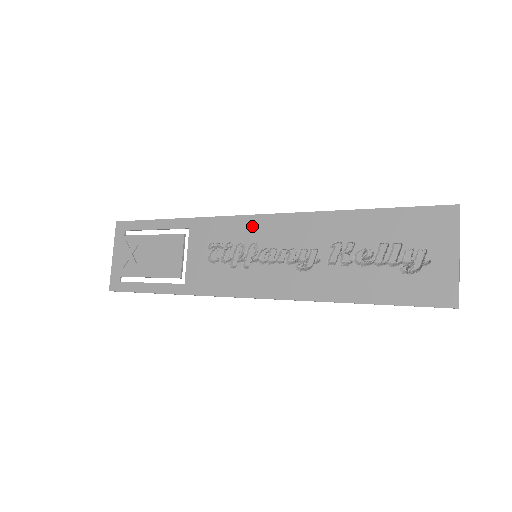
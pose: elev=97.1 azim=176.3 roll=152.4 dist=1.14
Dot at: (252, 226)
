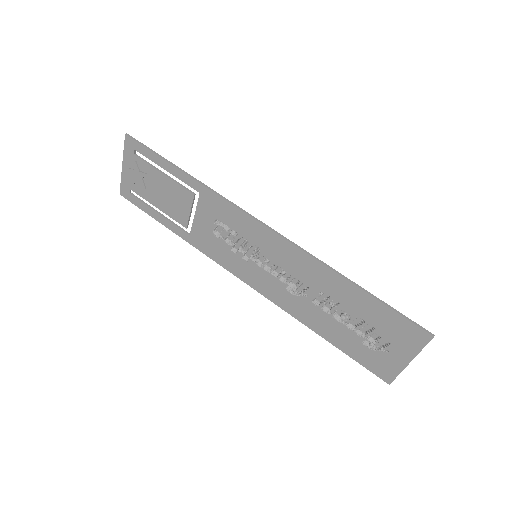
Dot at: (259, 233)
